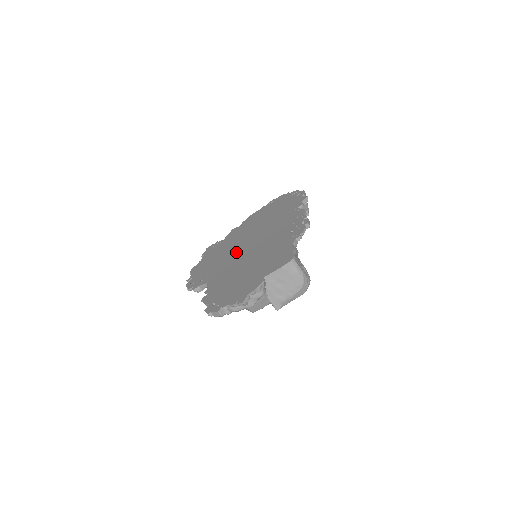
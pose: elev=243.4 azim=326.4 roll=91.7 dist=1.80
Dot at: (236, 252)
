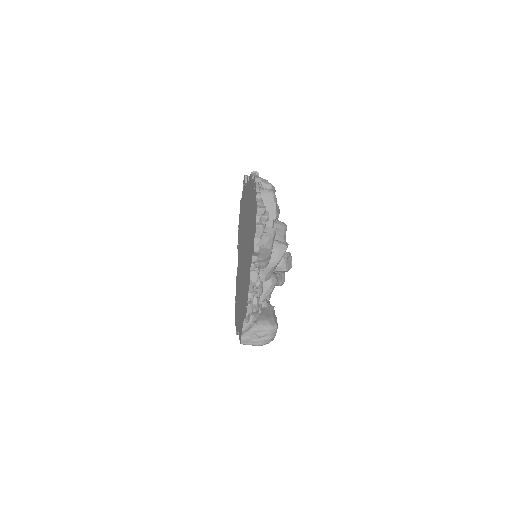
Dot at: (242, 245)
